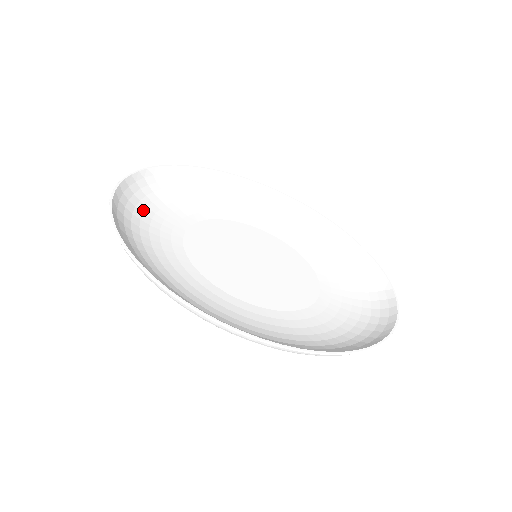
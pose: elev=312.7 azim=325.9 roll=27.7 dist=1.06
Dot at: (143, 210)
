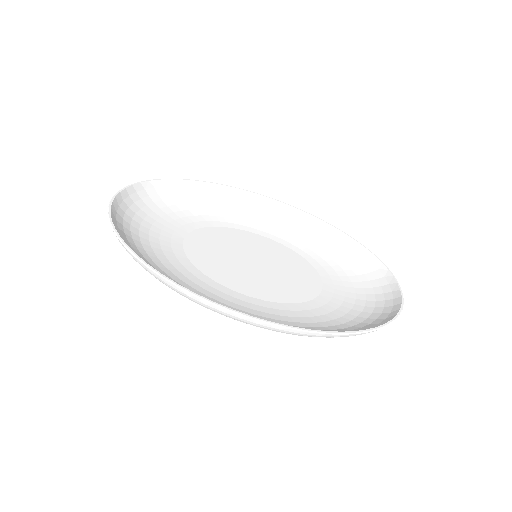
Dot at: (148, 213)
